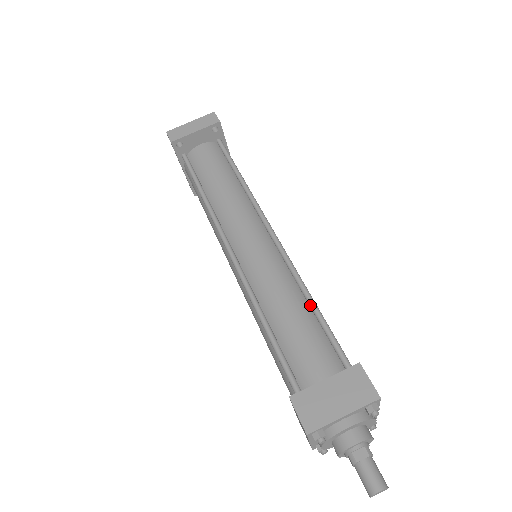
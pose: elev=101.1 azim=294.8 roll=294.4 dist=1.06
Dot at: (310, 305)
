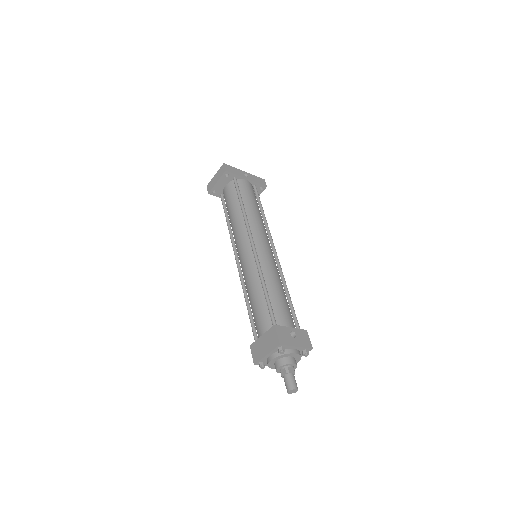
Dot at: (263, 290)
